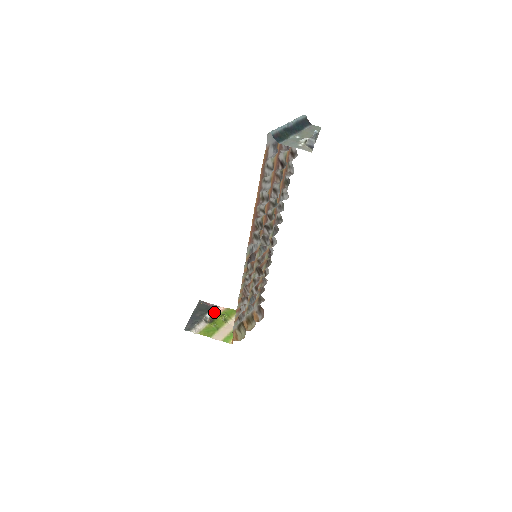
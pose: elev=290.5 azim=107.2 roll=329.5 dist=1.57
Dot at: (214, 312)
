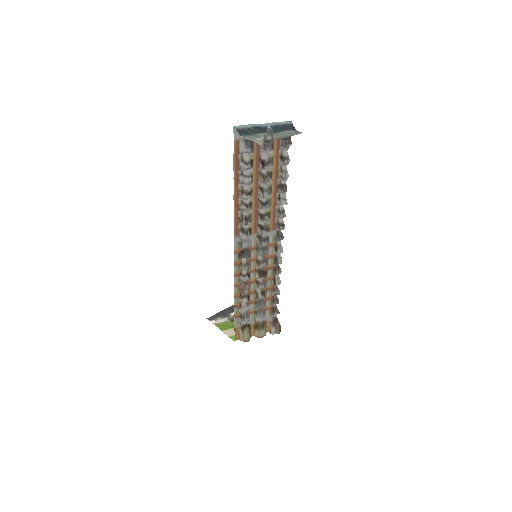
Dot at: occluded
